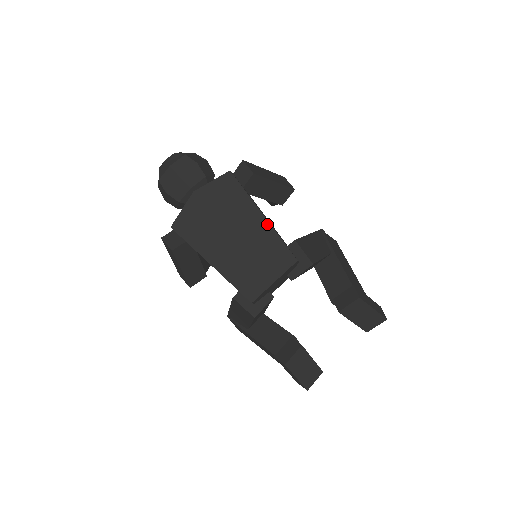
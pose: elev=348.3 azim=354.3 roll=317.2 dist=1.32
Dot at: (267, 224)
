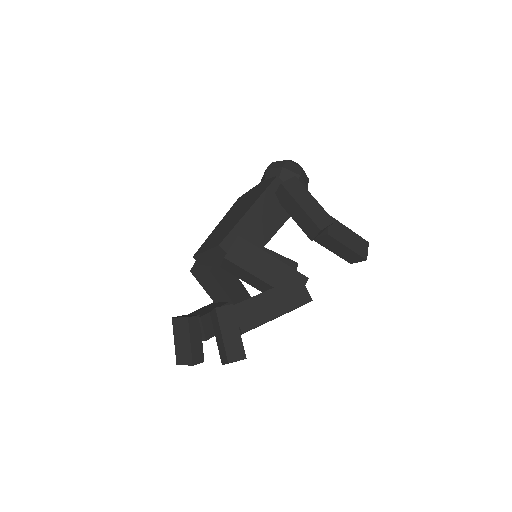
Dot at: (243, 215)
